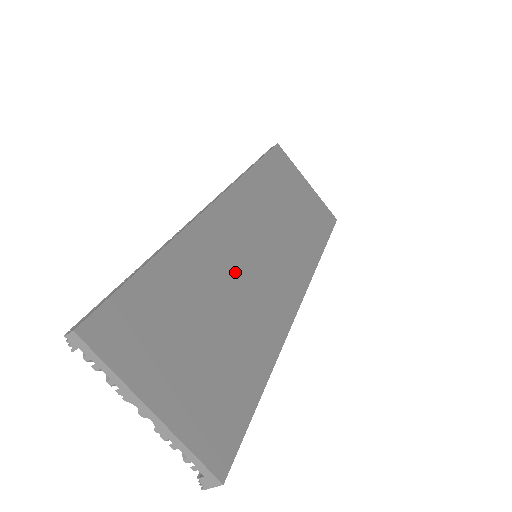
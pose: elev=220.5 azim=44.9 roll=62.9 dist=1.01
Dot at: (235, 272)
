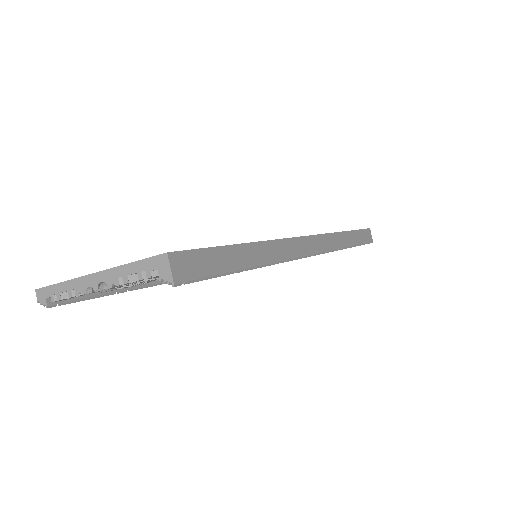
Dot at: occluded
